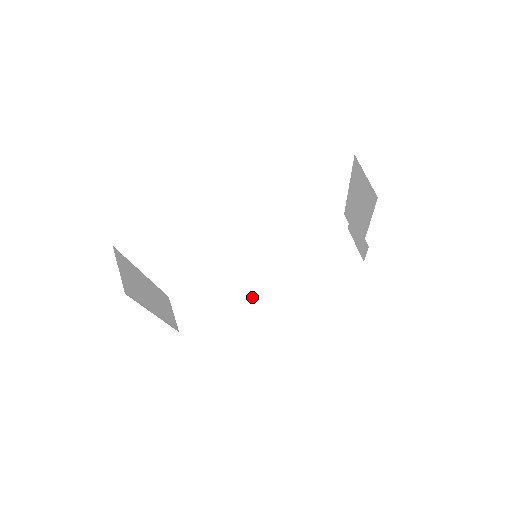
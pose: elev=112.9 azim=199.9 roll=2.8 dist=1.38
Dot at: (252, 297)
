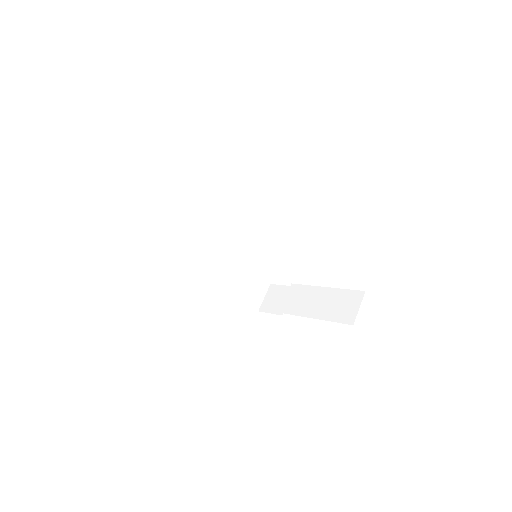
Dot at: (197, 255)
